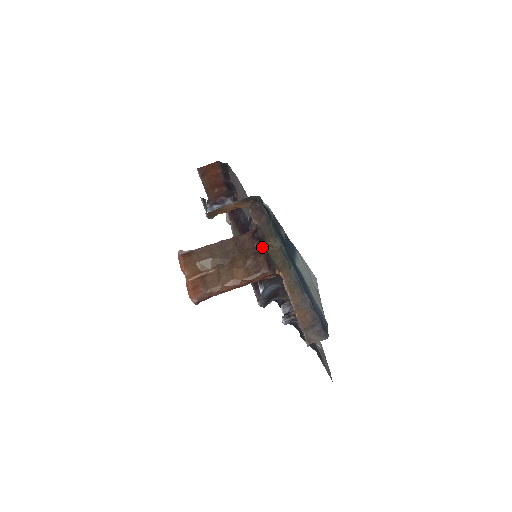
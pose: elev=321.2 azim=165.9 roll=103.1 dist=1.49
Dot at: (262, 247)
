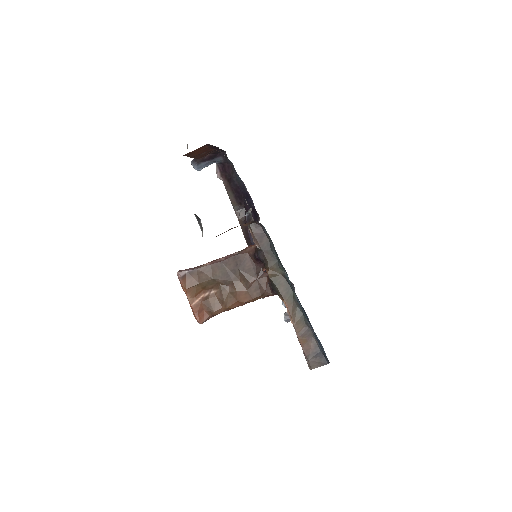
Dot at: occluded
